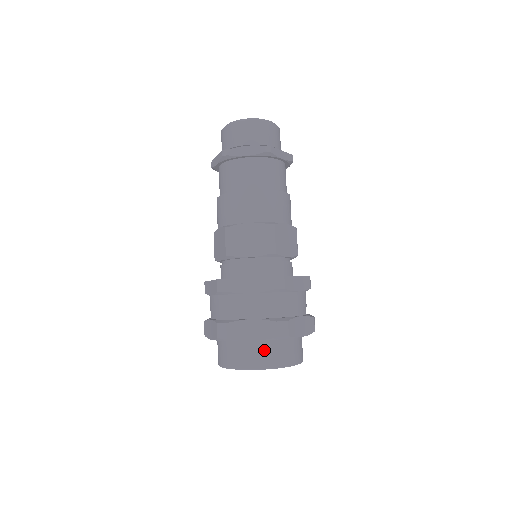
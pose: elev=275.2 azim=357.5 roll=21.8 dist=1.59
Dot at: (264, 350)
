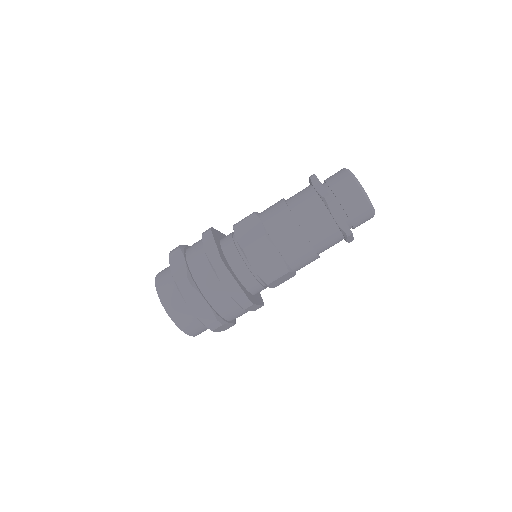
Dot at: (170, 285)
